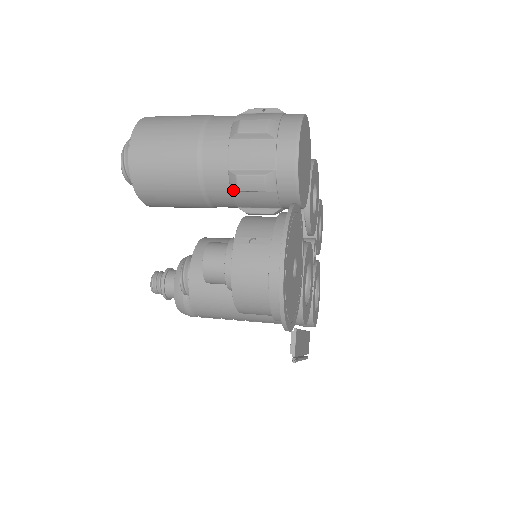
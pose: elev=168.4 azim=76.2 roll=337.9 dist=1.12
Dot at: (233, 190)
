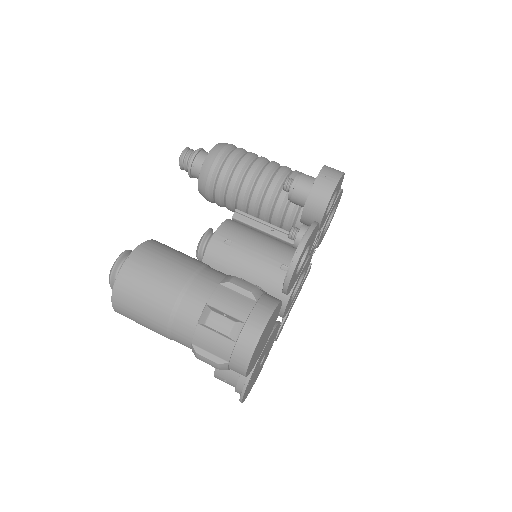
Dot at: occluded
